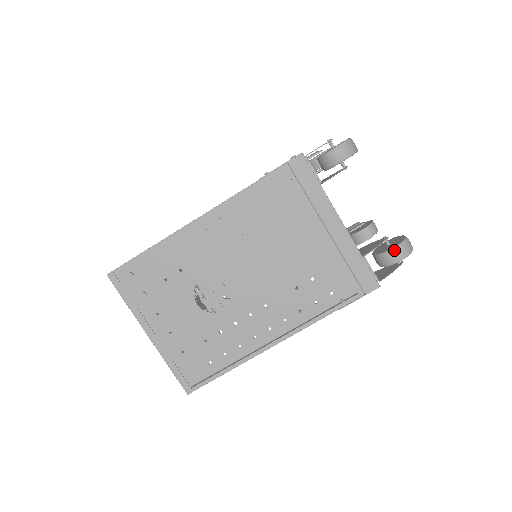
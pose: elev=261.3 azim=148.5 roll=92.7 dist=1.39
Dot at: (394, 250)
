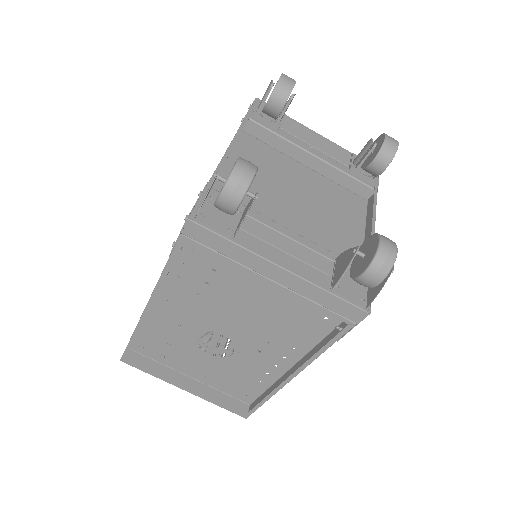
Dot at: (364, 276)
